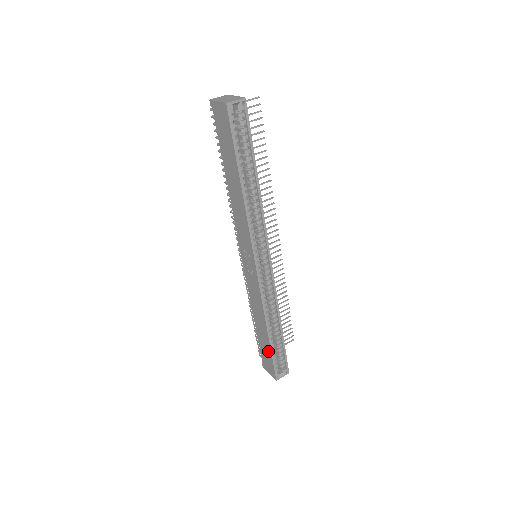
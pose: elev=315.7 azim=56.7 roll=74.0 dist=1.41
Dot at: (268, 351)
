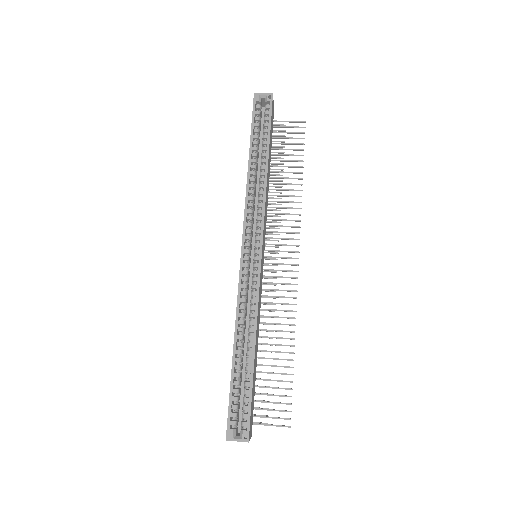
Dot at: occluded
